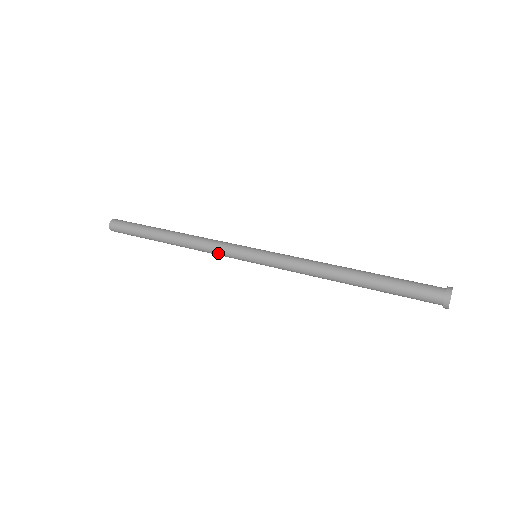
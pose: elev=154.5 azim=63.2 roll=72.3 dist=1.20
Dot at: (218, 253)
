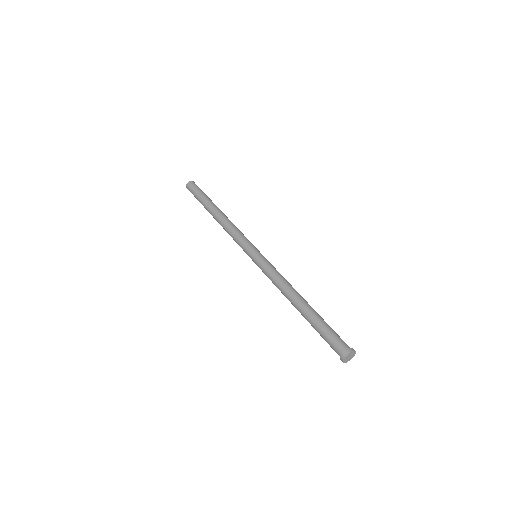
Dot at: occluded
